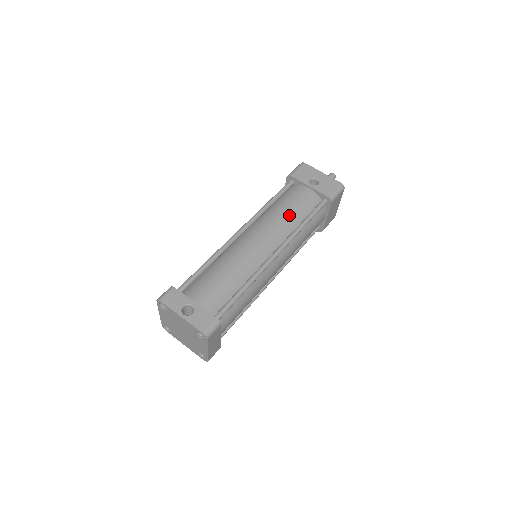
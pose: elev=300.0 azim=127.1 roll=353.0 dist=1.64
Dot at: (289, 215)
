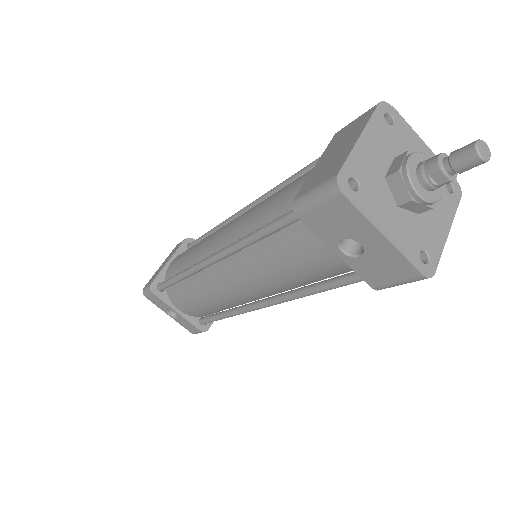
Dot at: (286, 277)
